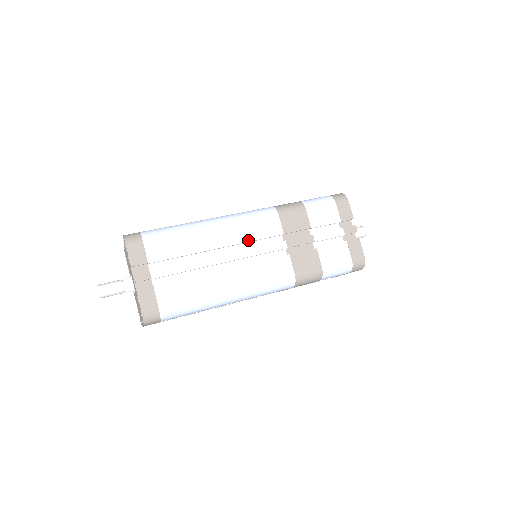
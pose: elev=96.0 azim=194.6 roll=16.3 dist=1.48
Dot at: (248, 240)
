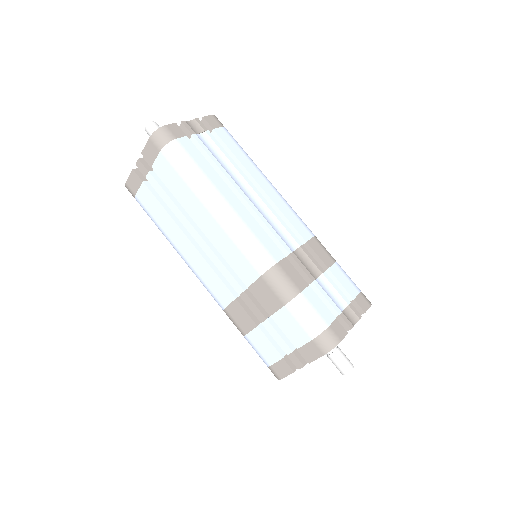
Dot at: (221, 252)
